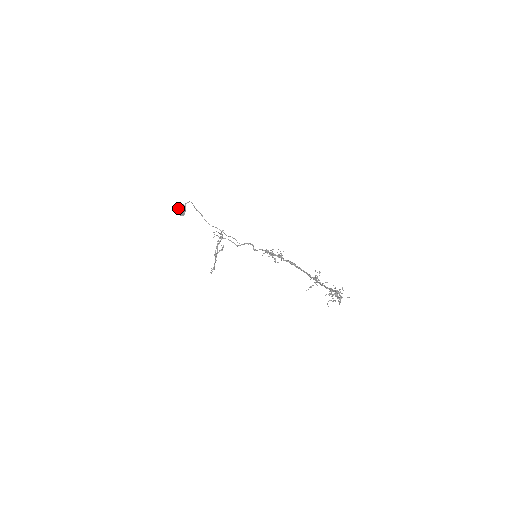
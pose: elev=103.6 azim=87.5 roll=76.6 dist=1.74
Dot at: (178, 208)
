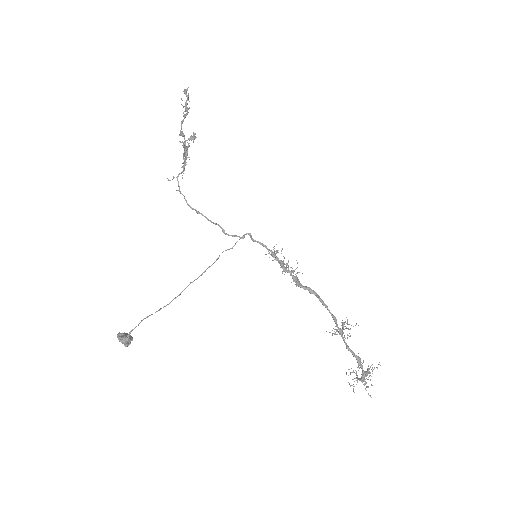
Dot at: occluded
